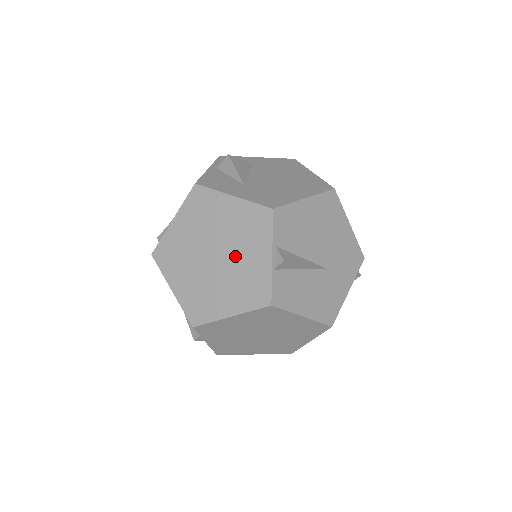
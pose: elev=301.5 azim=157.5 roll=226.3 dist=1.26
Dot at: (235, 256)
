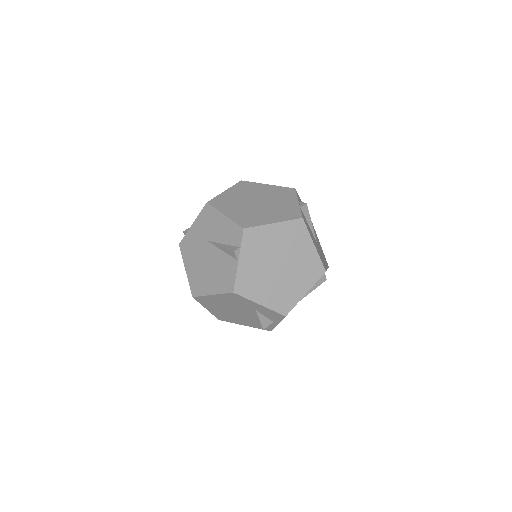
Dot at: (273, 202)
